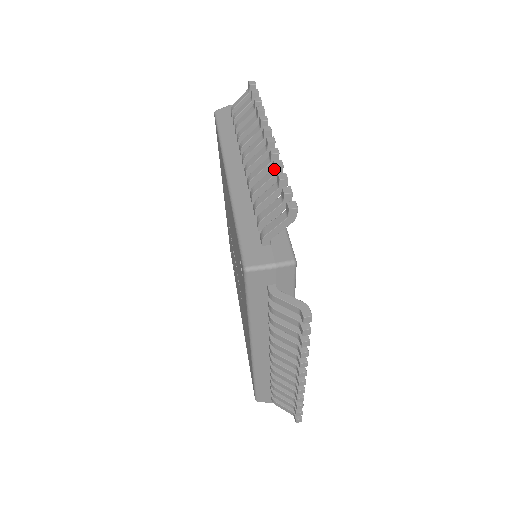
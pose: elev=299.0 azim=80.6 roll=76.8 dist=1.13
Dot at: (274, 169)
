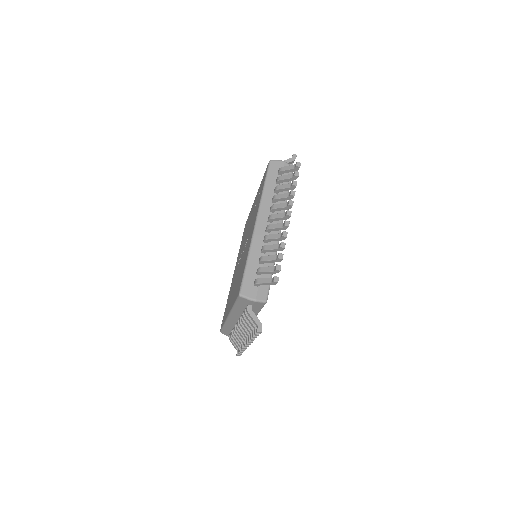
Dot at: (241, 348)
